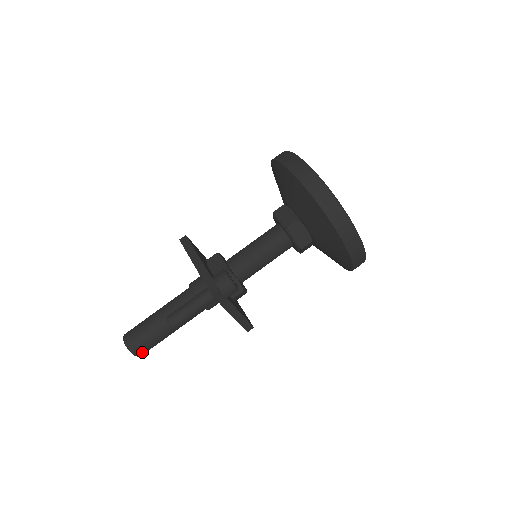
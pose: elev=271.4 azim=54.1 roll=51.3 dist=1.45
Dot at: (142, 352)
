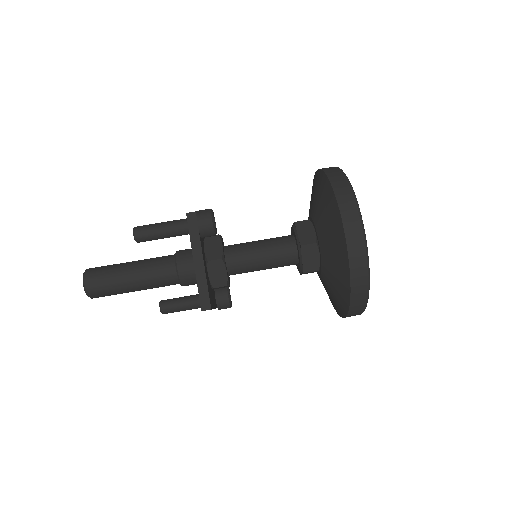
Dot at: (92, 283)
